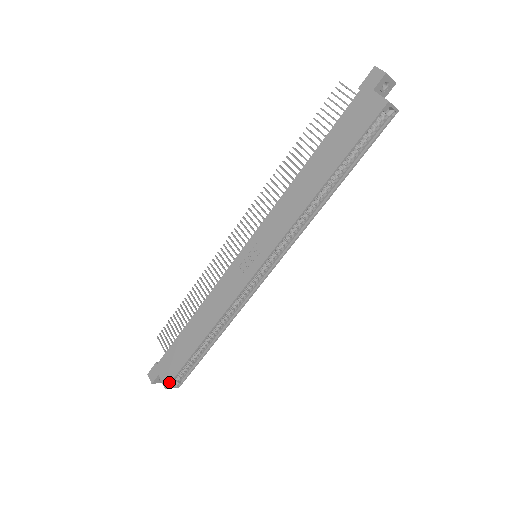
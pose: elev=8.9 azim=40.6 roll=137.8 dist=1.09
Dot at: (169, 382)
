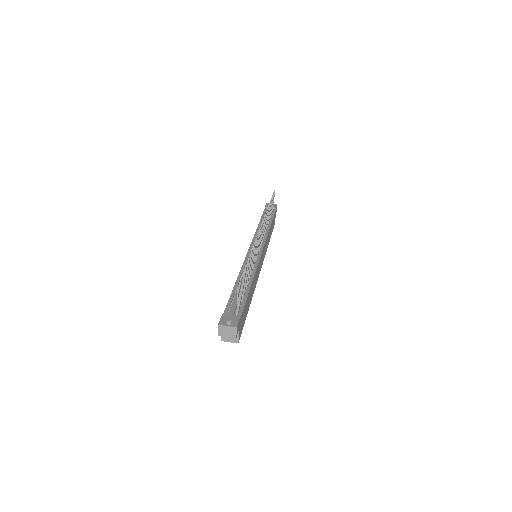
Dot at: occluded
